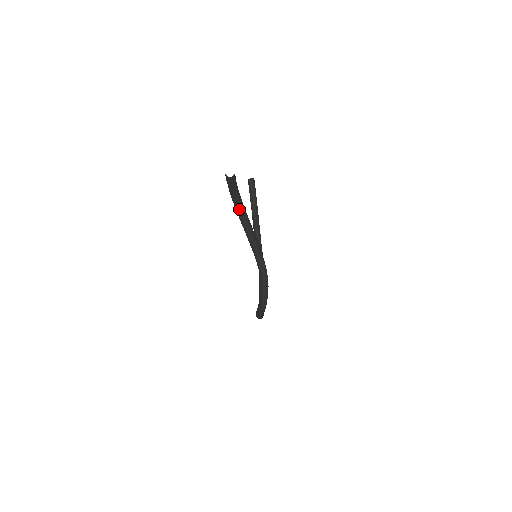
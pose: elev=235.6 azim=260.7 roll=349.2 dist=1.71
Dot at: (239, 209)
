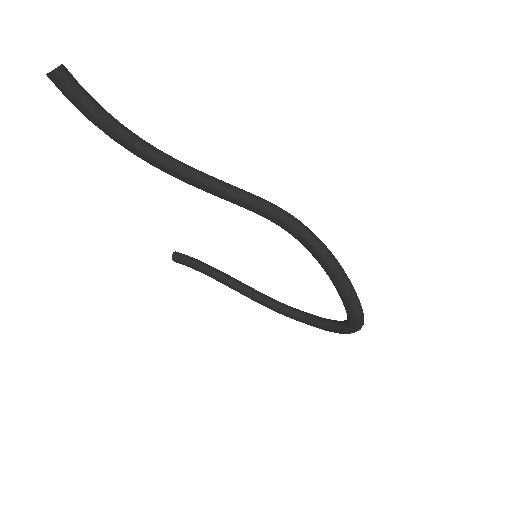
Dot at: (135, 139)
